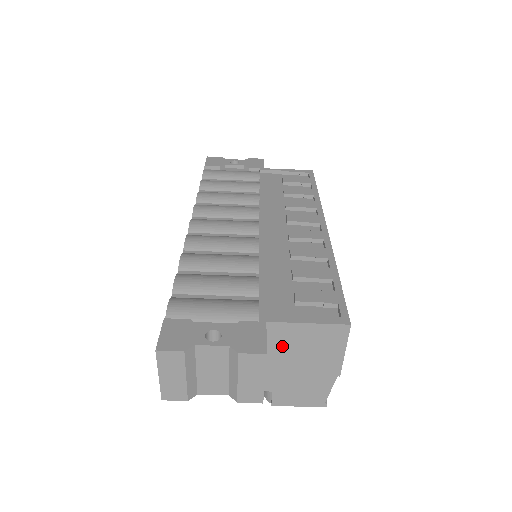
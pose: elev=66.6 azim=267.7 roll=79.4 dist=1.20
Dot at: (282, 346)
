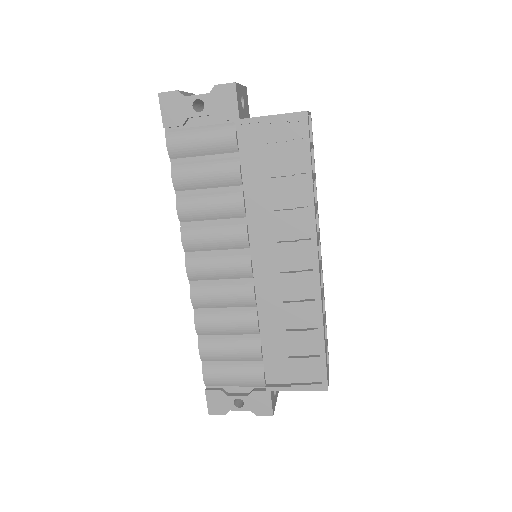
Dot at: occluded
